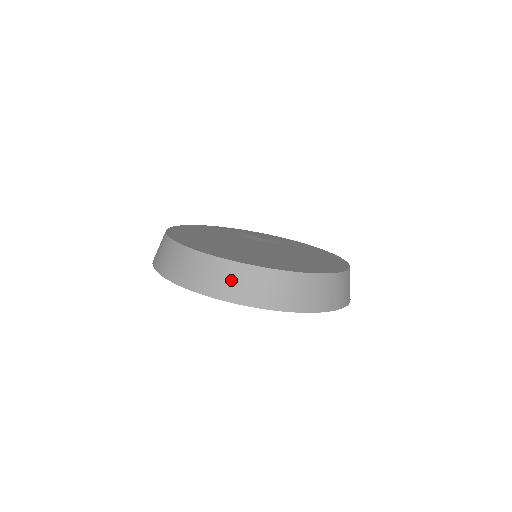
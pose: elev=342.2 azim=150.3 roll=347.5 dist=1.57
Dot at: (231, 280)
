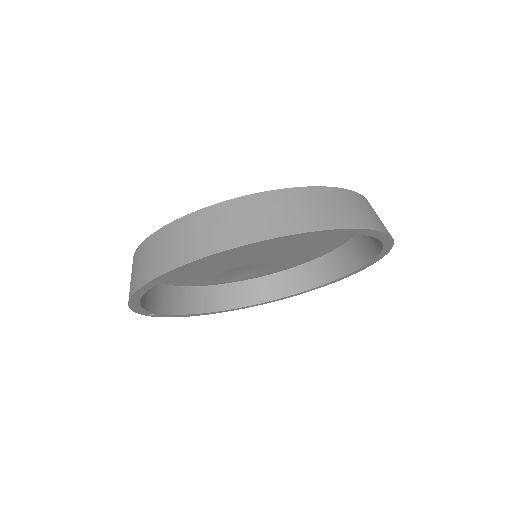
Dot at: (275, 211)
